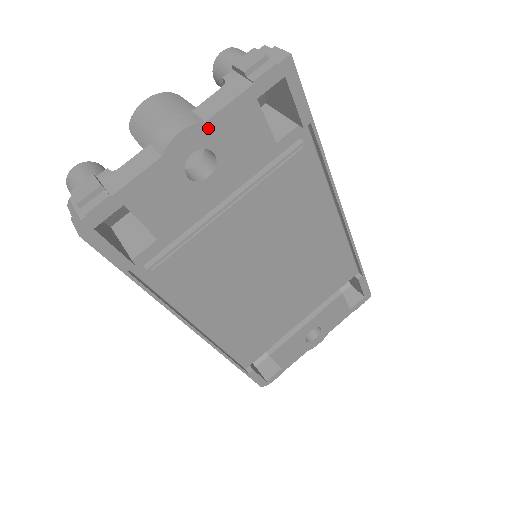
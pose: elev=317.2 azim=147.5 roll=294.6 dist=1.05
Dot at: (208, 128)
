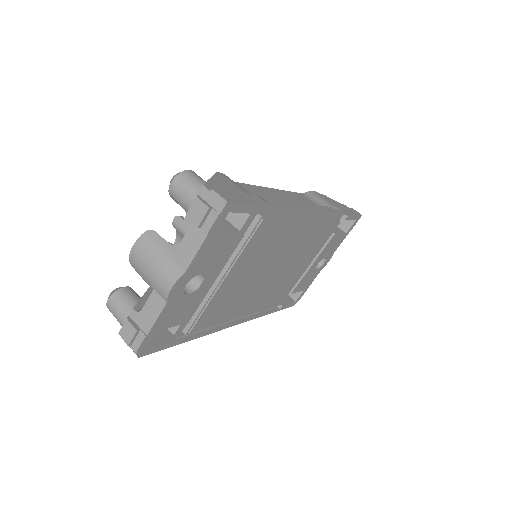
Dot at: (189, 271)
